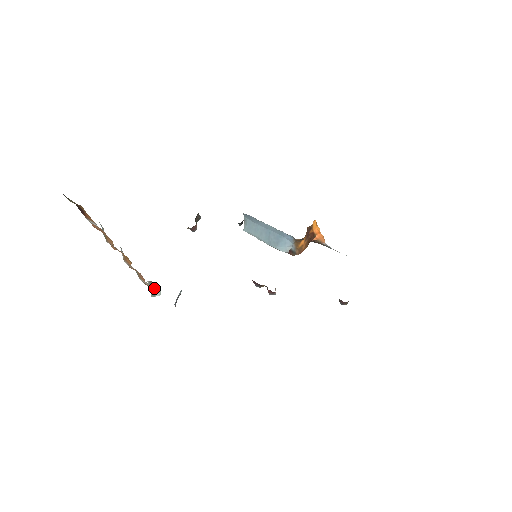
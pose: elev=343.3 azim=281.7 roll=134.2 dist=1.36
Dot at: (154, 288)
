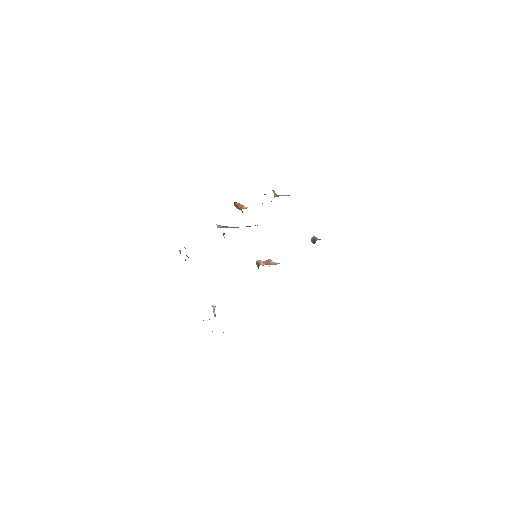
Dot at: occluded
